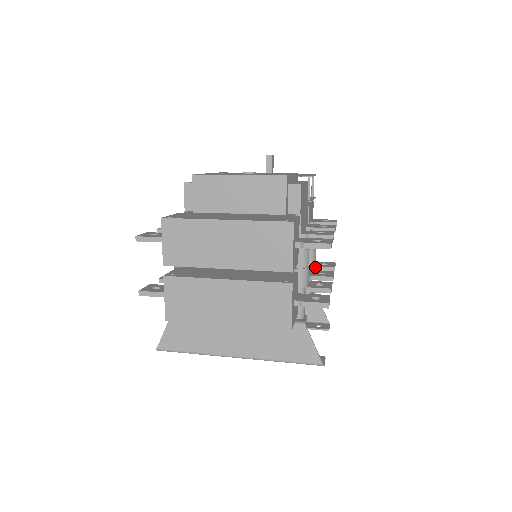
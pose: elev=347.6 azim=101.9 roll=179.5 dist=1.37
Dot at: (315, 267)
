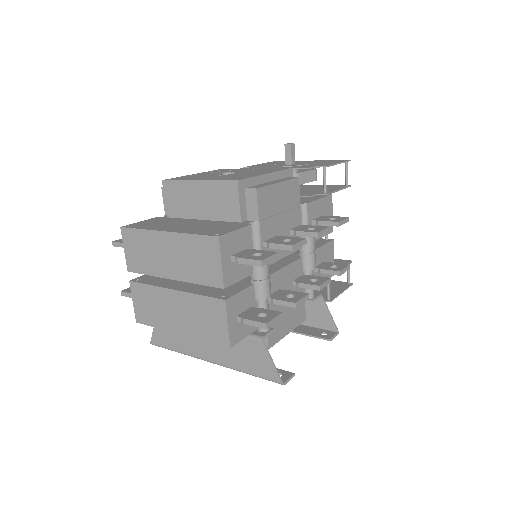
Dot at: (320, 270)
